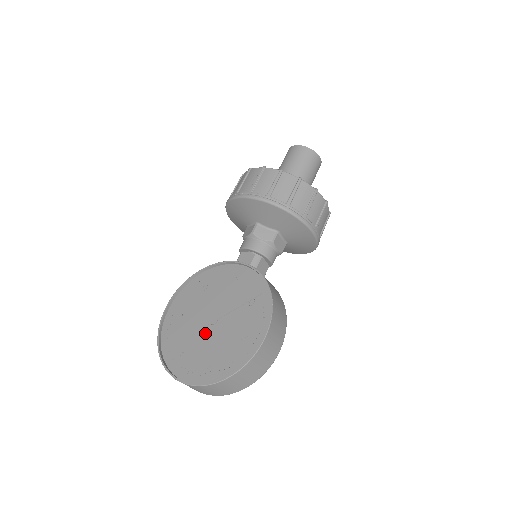
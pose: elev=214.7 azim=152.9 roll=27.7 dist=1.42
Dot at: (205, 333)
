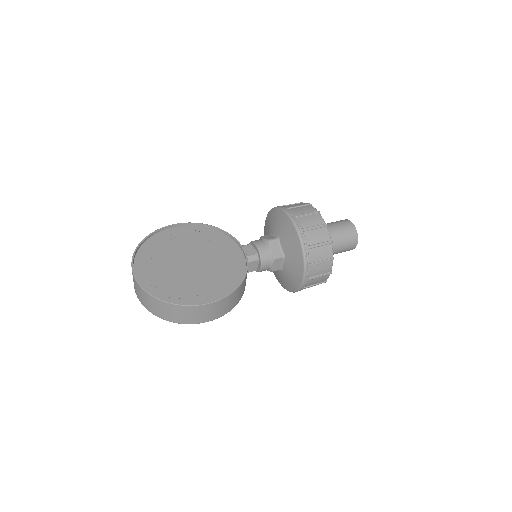
Dot at: (178, 263)
